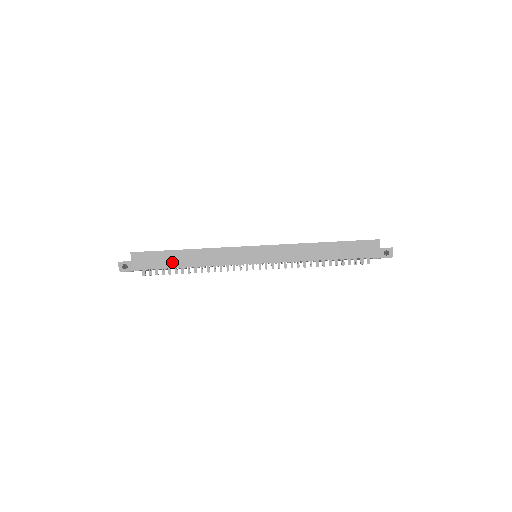
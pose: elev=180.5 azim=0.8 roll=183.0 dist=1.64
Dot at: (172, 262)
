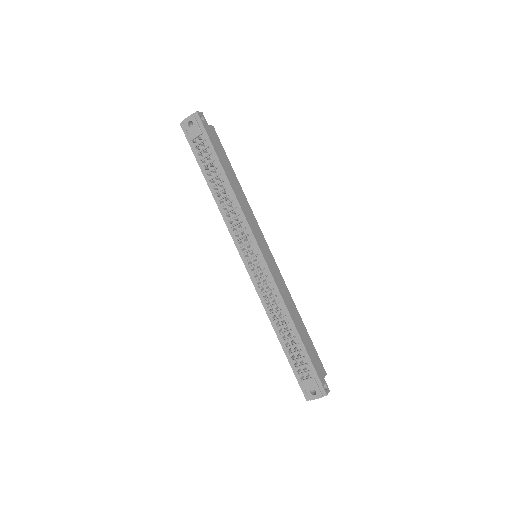
Dot at: (225, 166)
